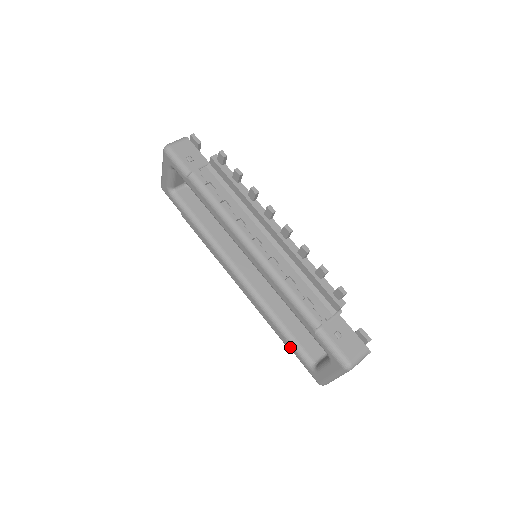
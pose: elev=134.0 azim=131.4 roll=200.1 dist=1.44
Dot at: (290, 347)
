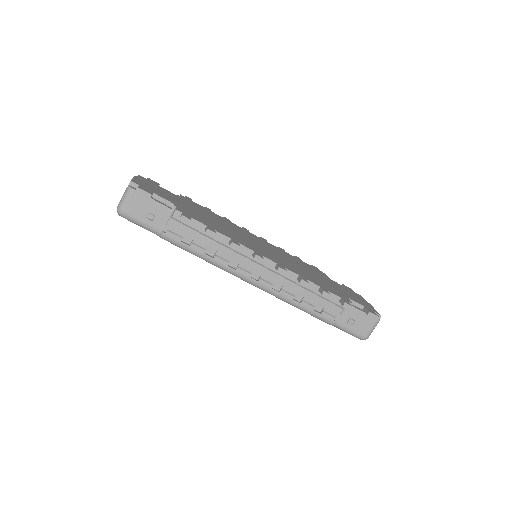
Dot at: occluded
